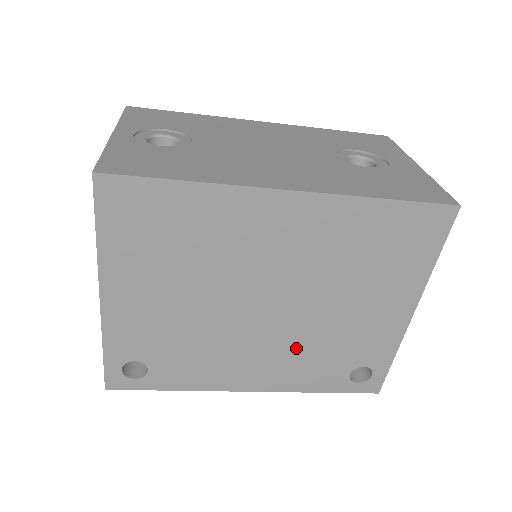
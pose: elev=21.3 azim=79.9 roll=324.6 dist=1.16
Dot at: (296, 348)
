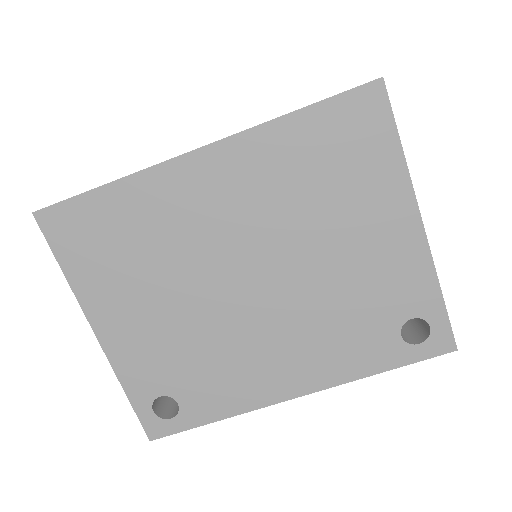
Dot at: (314, 322)
